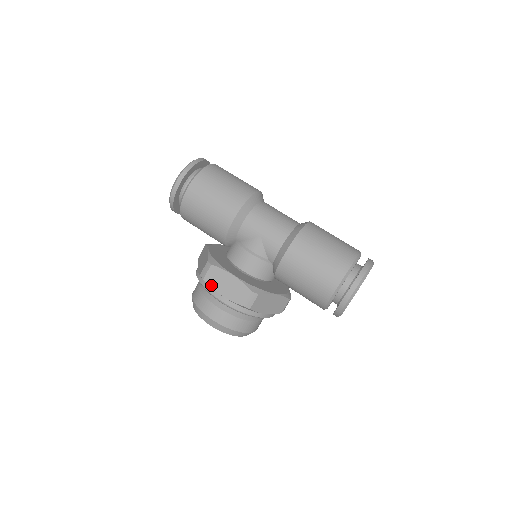
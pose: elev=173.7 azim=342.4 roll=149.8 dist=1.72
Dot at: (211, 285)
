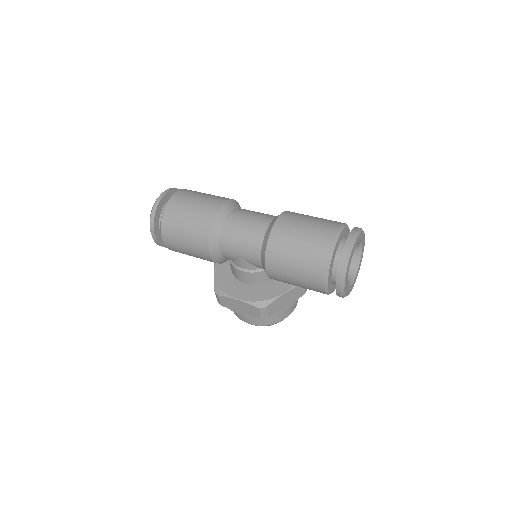
Dot at: (229, 308)
